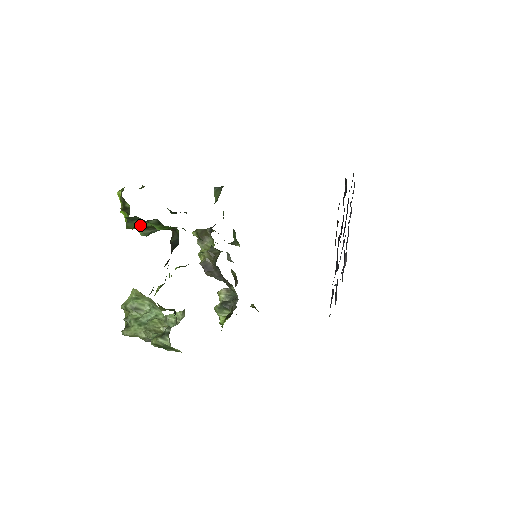
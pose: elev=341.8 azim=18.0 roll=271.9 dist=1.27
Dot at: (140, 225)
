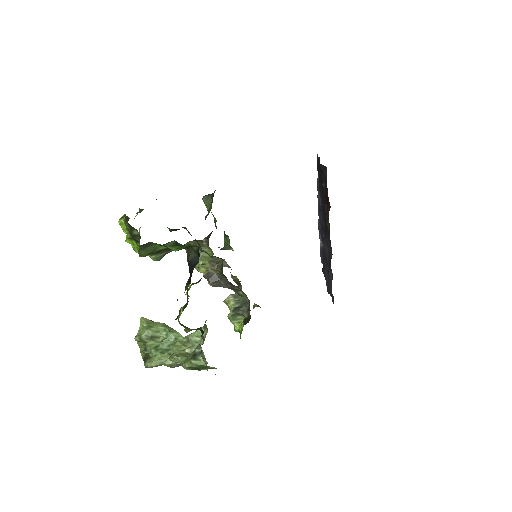
Dot at: (153, 250)
